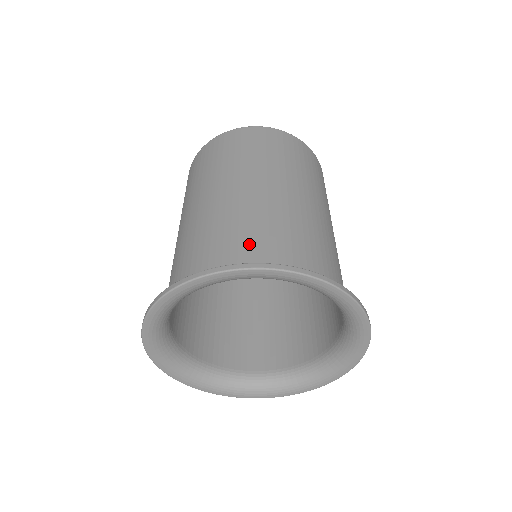
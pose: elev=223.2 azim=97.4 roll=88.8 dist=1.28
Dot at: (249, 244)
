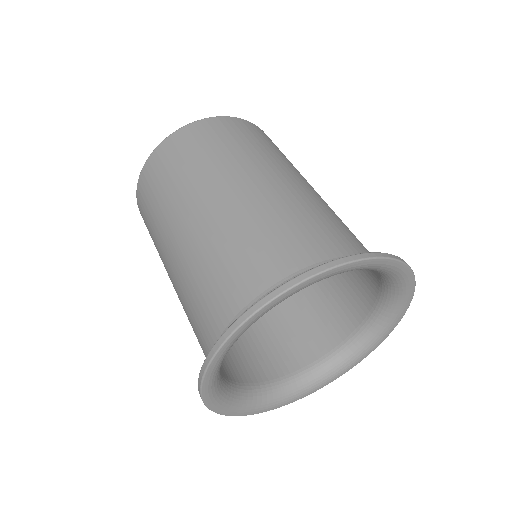
Dot at: (330, 236)
